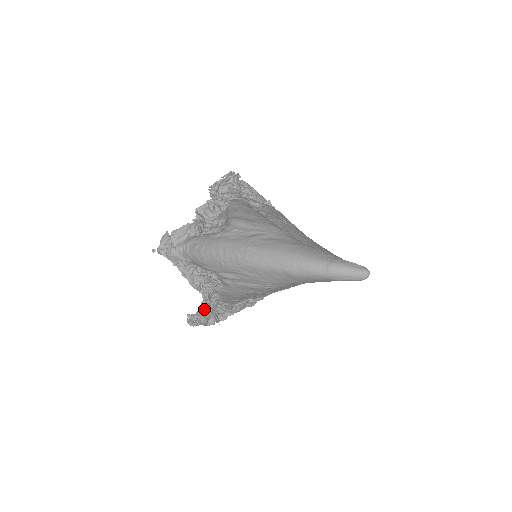
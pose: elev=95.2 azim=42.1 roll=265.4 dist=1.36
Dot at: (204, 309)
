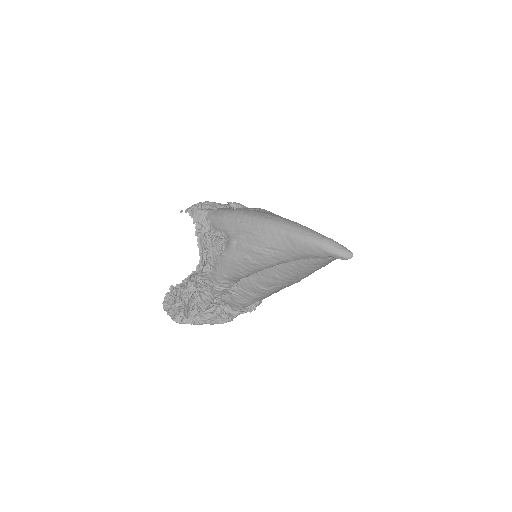
Dot at: (187, 289)
